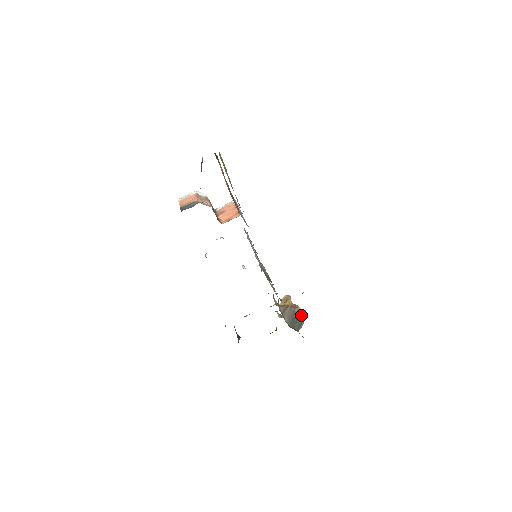
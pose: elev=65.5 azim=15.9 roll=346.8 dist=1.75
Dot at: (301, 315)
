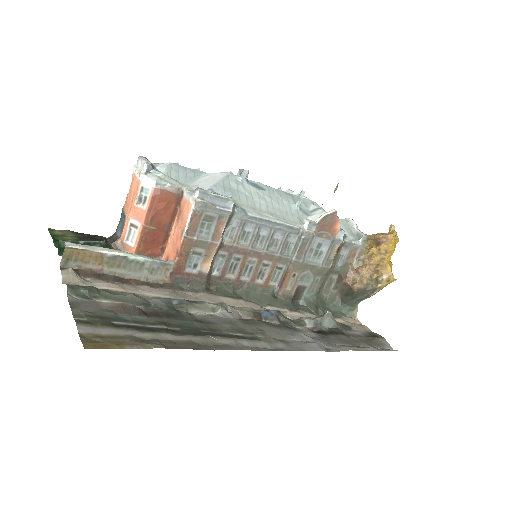
Dot at: (369, 290)
